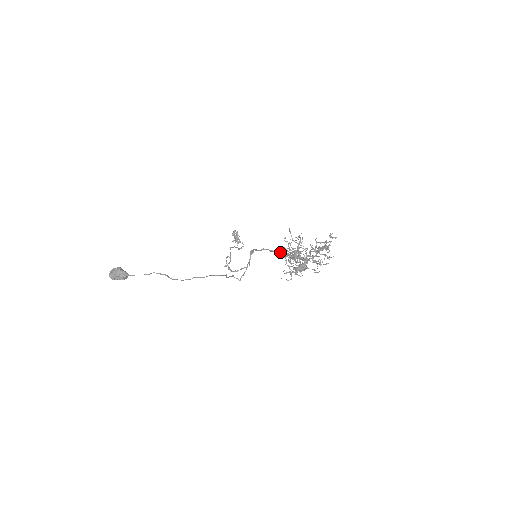
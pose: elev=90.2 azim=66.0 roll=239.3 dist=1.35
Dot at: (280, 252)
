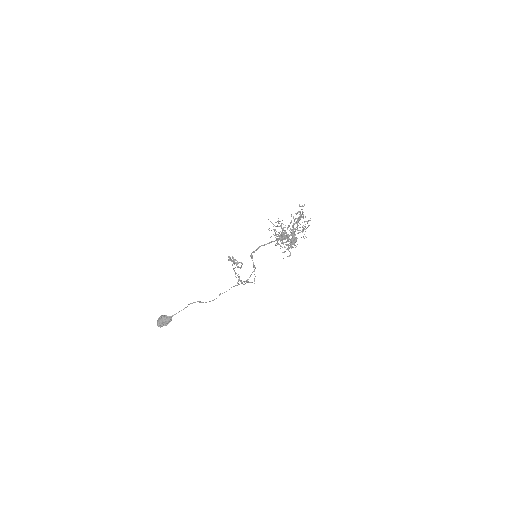
Dot at: (272, 241)
